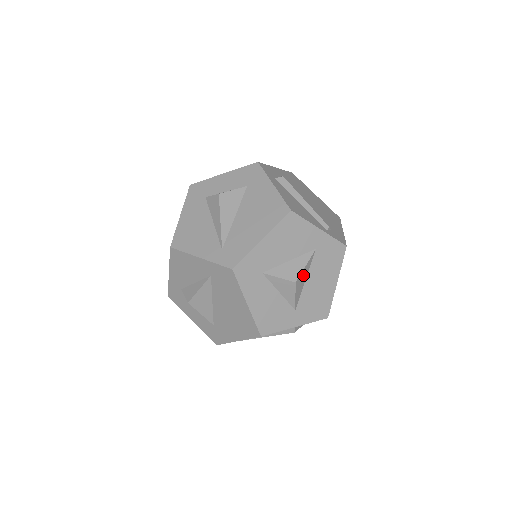
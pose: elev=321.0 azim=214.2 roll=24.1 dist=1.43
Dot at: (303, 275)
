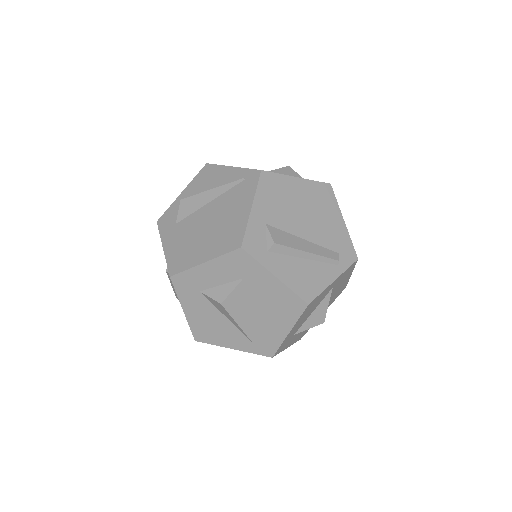
Dot at: occluded
